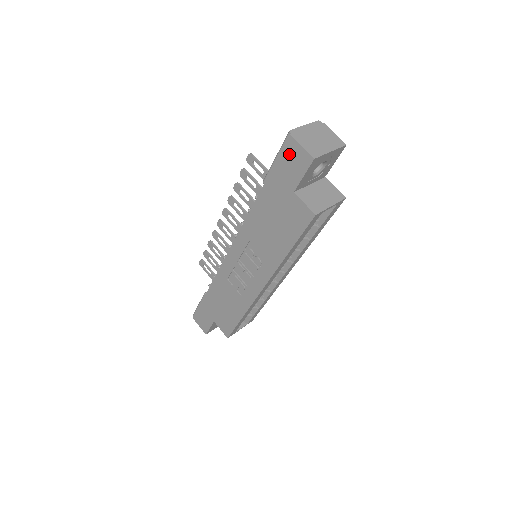
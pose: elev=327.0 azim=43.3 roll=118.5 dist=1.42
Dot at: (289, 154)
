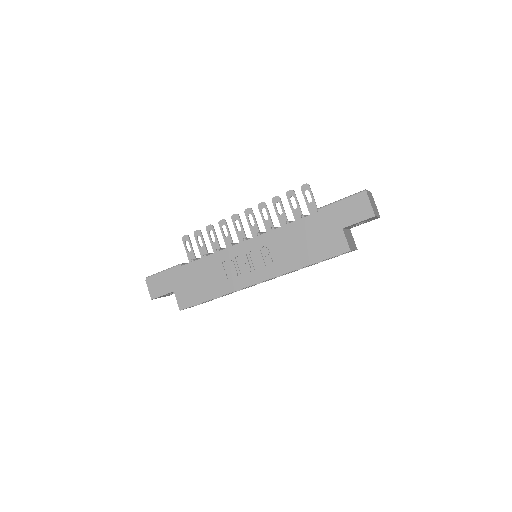
Dot at: (357, 203)
